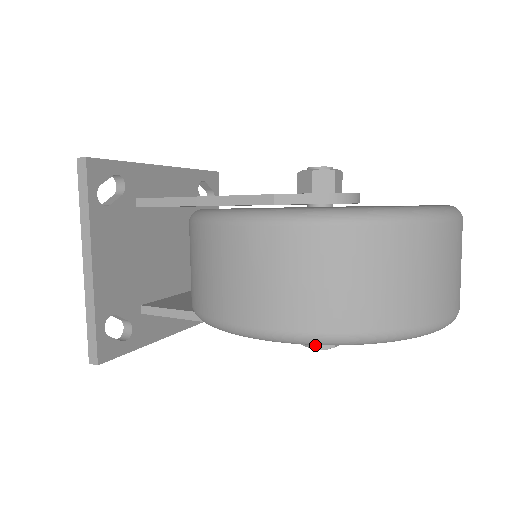
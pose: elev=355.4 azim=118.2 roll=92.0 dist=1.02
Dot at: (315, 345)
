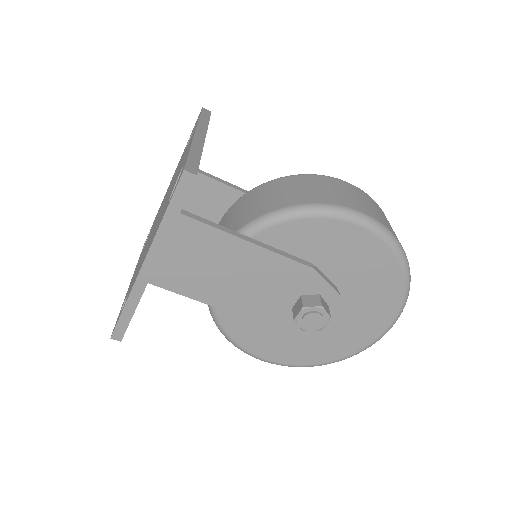
Dot at: (323, 305)
